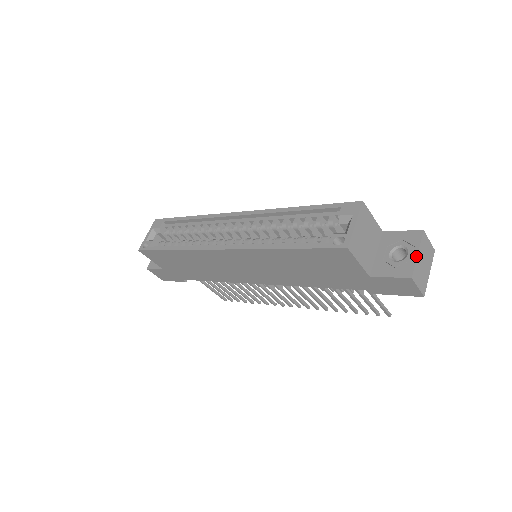
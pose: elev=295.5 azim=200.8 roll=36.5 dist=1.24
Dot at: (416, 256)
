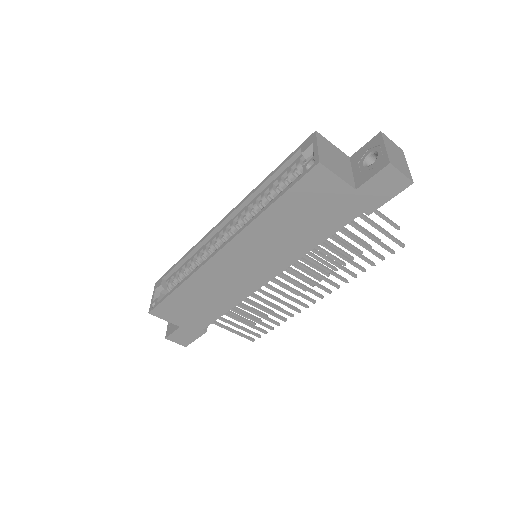
Dot at: (385, 149)
